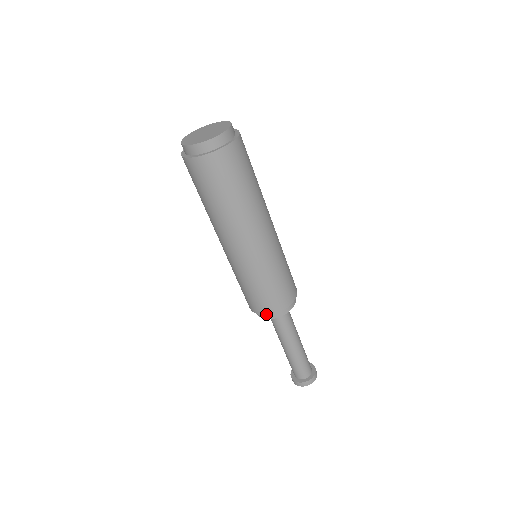
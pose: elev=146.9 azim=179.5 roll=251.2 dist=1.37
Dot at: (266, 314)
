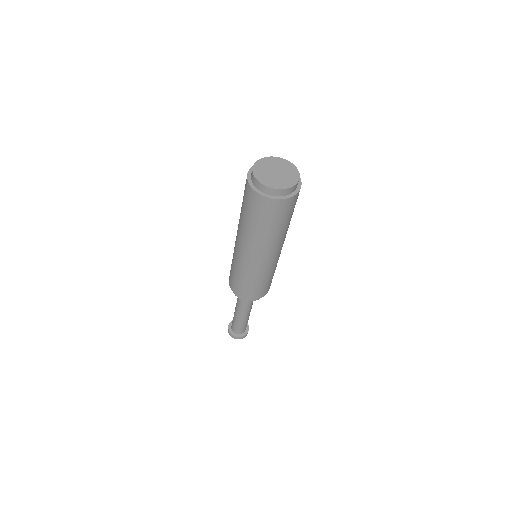
Dot at: (247, 299)
